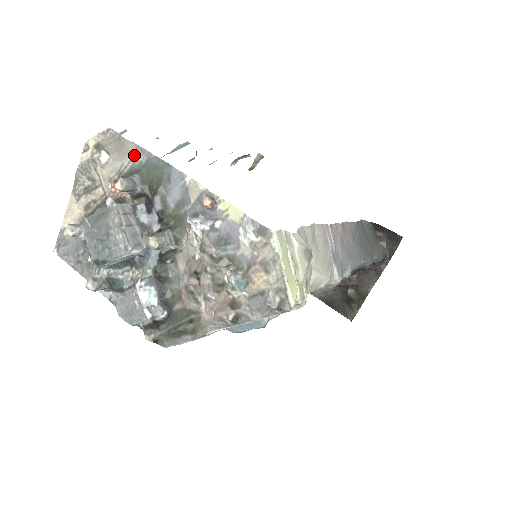
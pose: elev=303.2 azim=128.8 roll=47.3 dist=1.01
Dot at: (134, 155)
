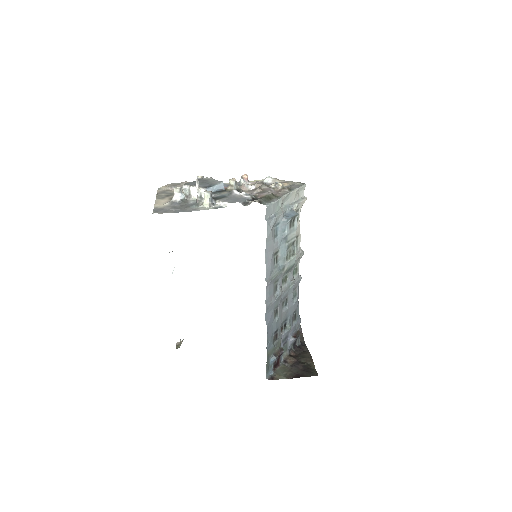
Dot at: occluded
